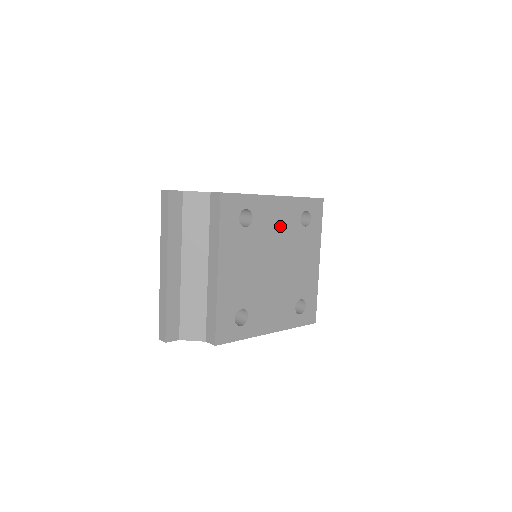
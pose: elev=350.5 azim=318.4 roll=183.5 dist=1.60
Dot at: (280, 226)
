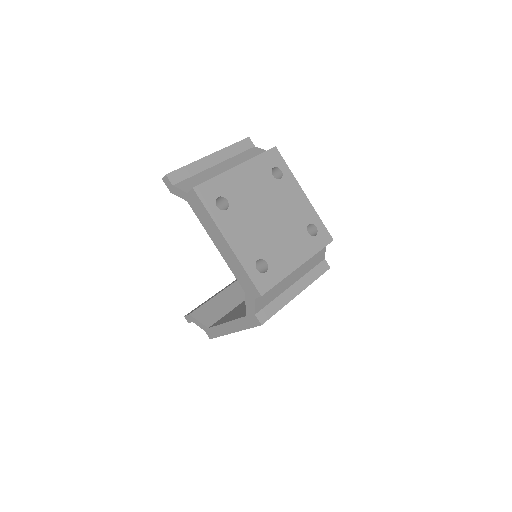
Dot at: (293, 207)
